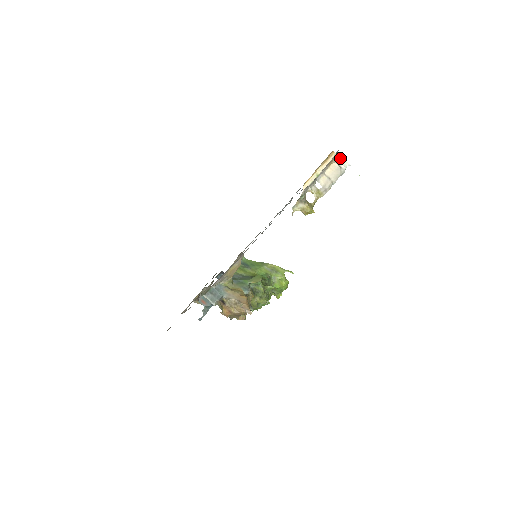
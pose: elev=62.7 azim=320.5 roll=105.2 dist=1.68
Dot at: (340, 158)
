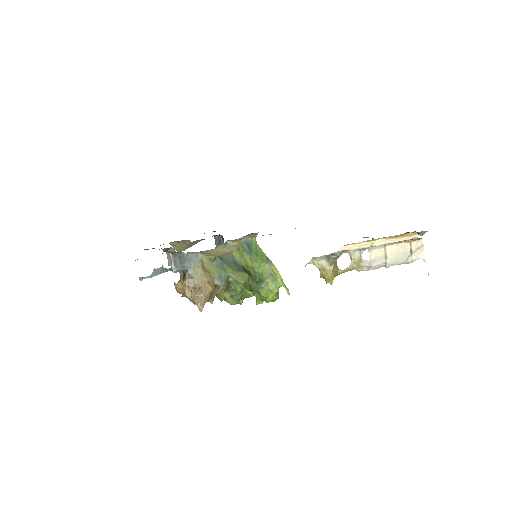
Dot at: (420, 243)
